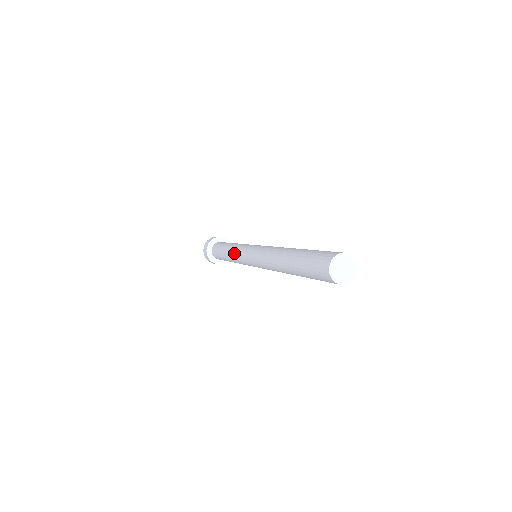
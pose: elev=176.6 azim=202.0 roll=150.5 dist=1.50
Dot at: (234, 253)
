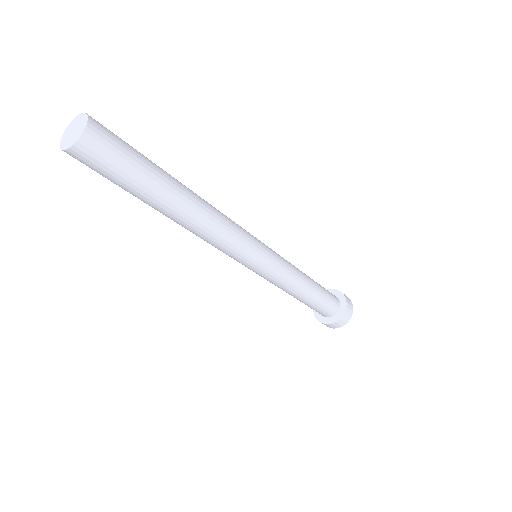
Dot at: occluded
